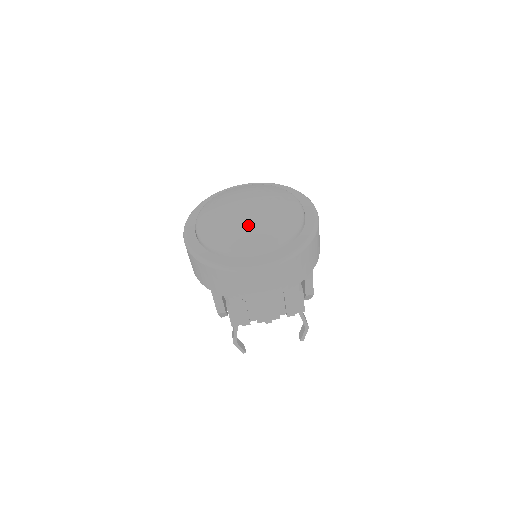
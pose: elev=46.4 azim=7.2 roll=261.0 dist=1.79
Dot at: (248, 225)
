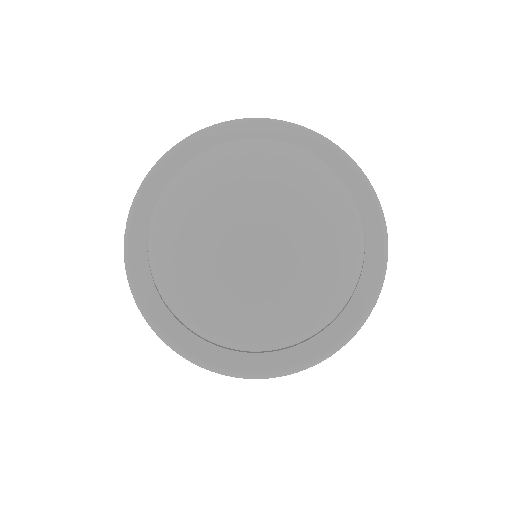
Dot at: (216, 276)
